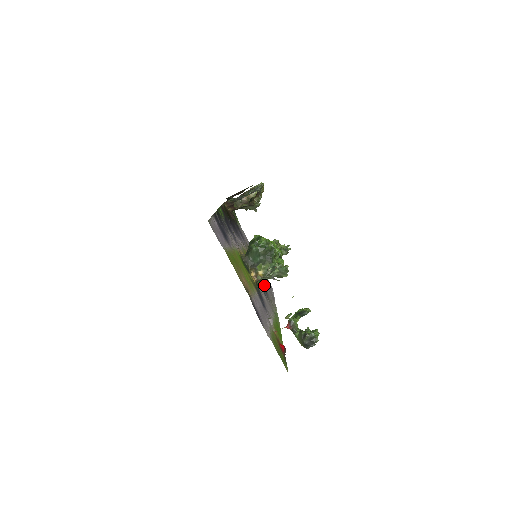
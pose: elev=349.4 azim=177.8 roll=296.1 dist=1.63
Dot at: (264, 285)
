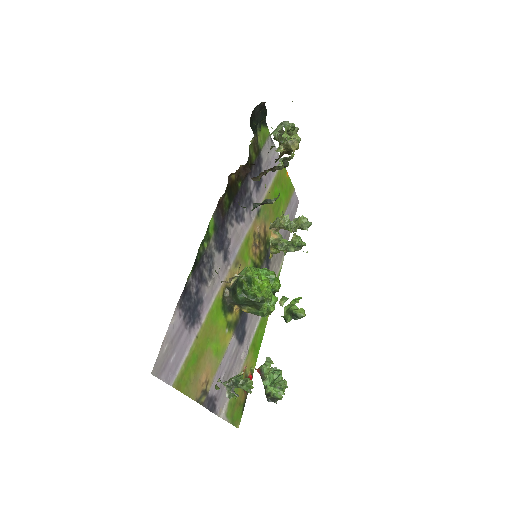
Dot at: occluded
